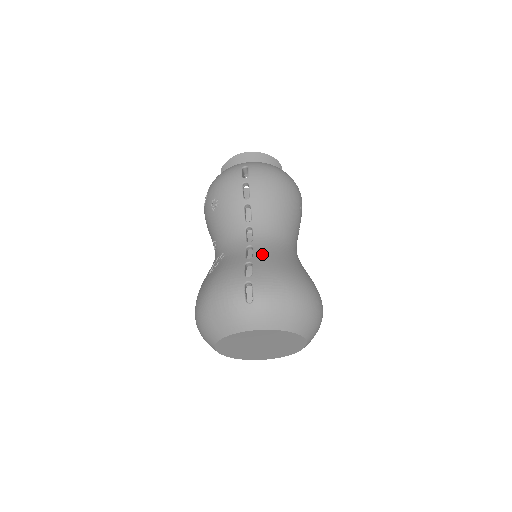
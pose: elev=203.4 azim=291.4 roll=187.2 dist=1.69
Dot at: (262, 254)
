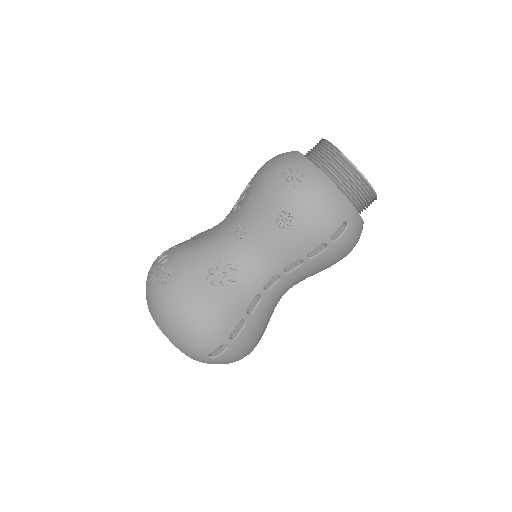
Dot at: (260, 314)
